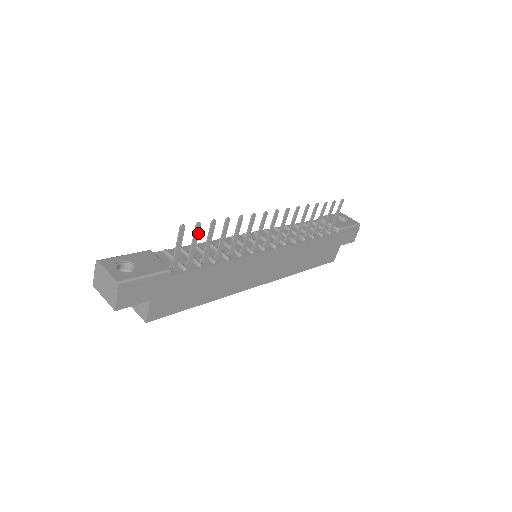
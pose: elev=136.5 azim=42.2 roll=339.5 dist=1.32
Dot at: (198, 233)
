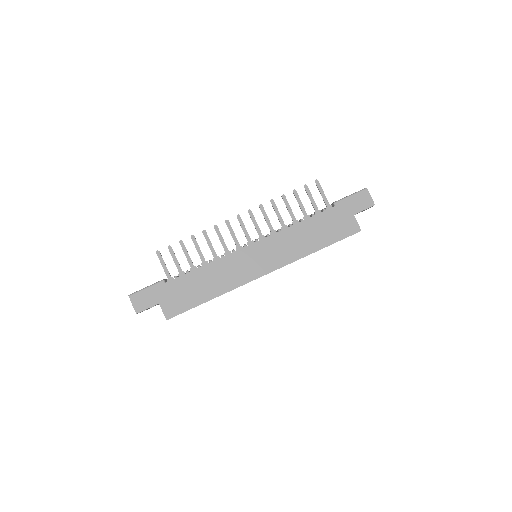
Dot at: (173, 252)
